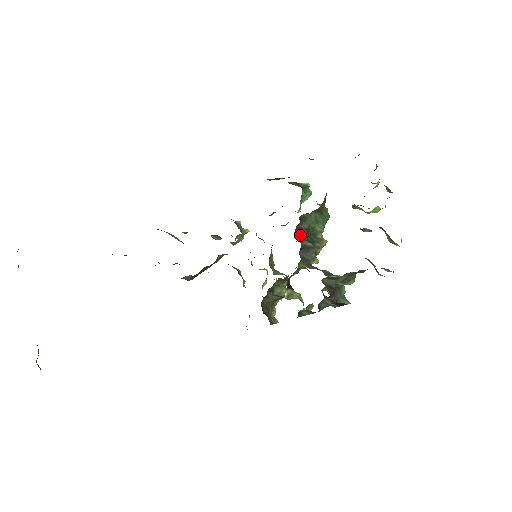
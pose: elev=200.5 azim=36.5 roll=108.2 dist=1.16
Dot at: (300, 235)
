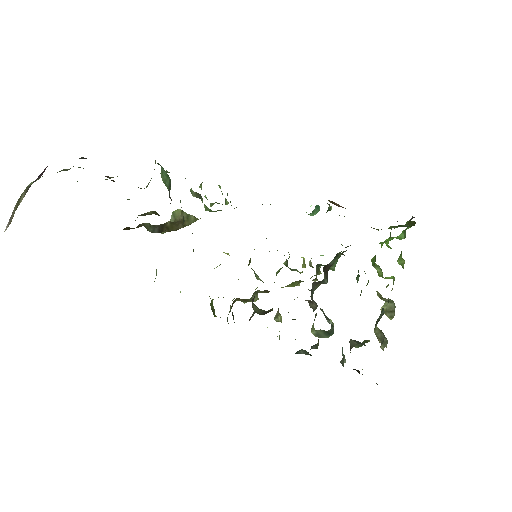
Dot at: (325, 270)
